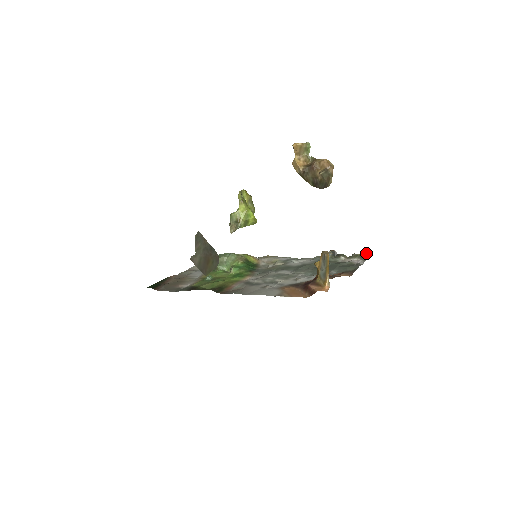
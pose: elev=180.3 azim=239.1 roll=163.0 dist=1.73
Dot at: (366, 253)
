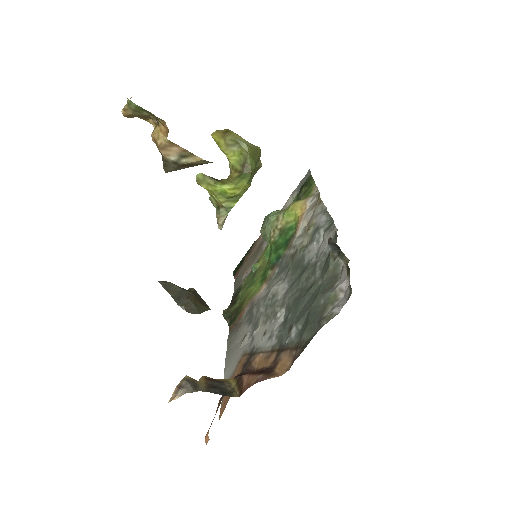
Dot at: occluded
